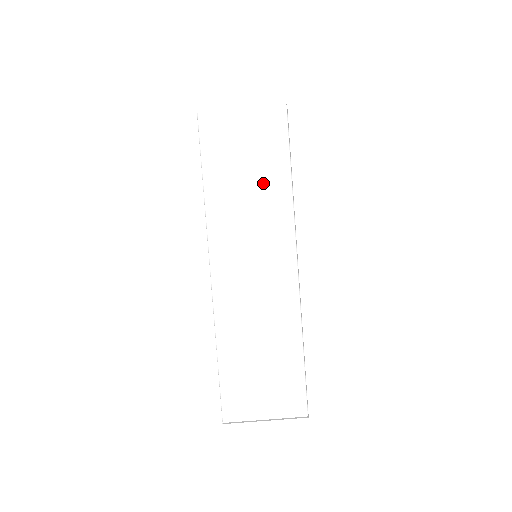
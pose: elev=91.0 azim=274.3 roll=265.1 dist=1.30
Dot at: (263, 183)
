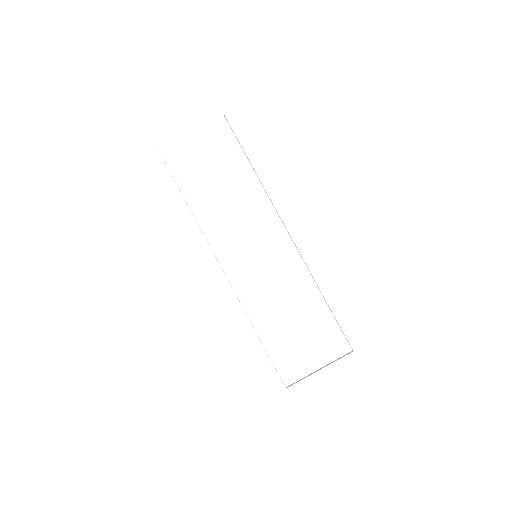
Dot at: (232, 181)
